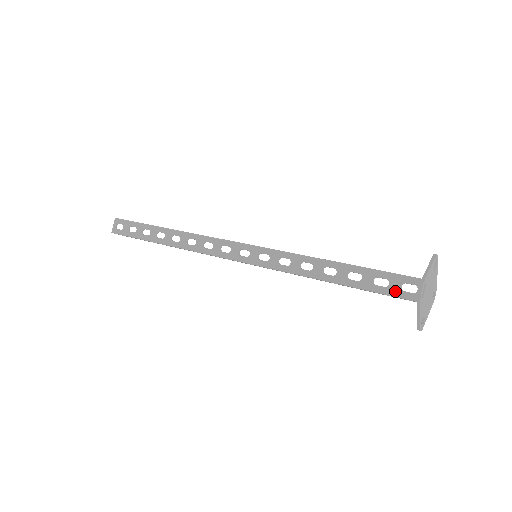
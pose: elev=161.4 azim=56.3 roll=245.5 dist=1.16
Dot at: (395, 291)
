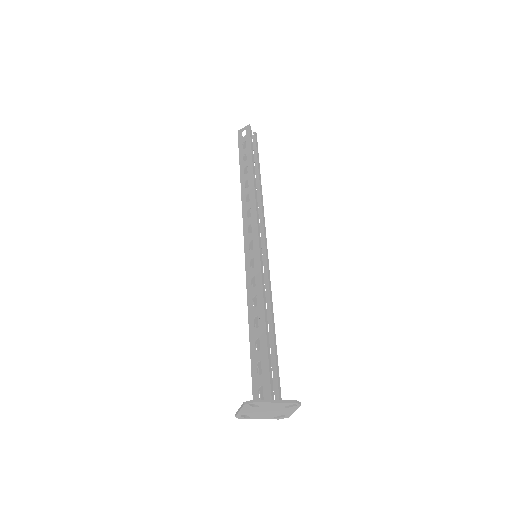
Dot at: (260, 388)
